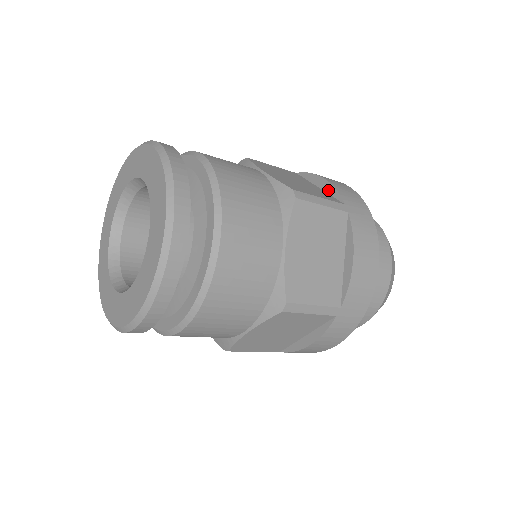
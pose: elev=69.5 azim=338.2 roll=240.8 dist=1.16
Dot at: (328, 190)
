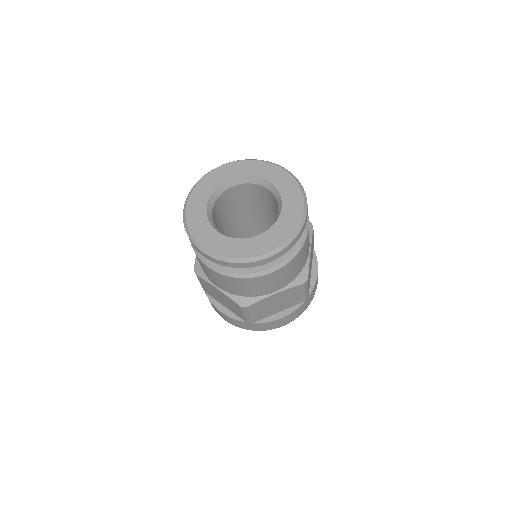
Dot at: occluded
